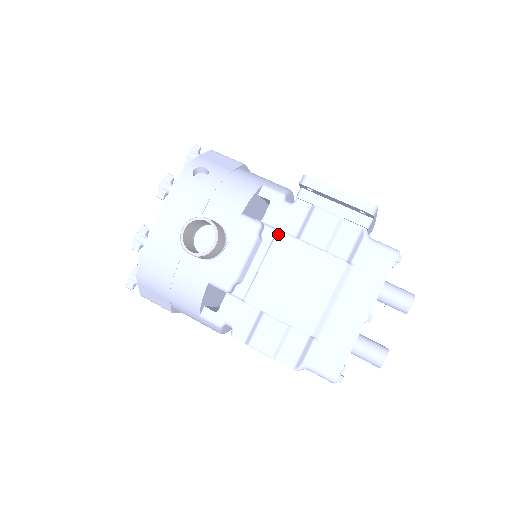
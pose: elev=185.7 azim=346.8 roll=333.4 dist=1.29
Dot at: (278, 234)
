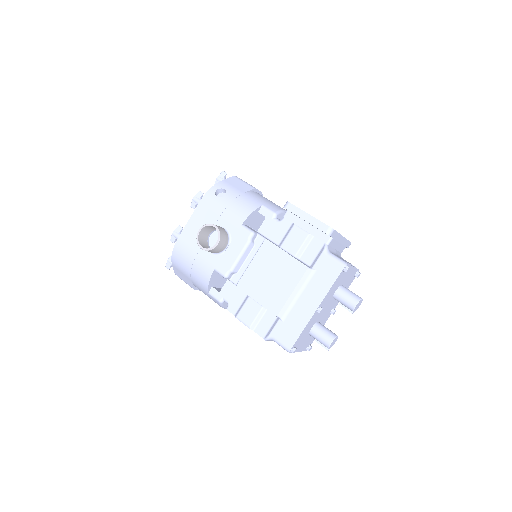
Dot at: (265, 241)
